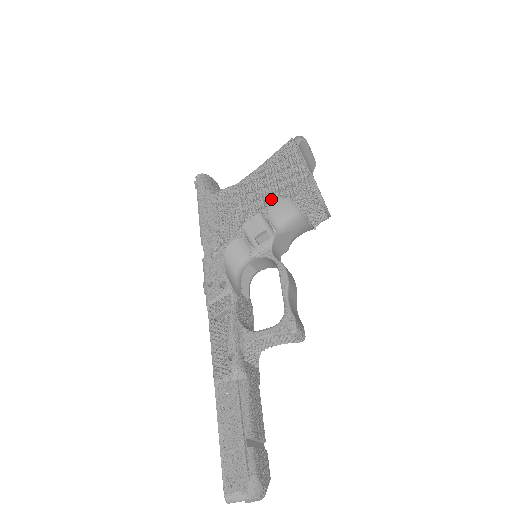
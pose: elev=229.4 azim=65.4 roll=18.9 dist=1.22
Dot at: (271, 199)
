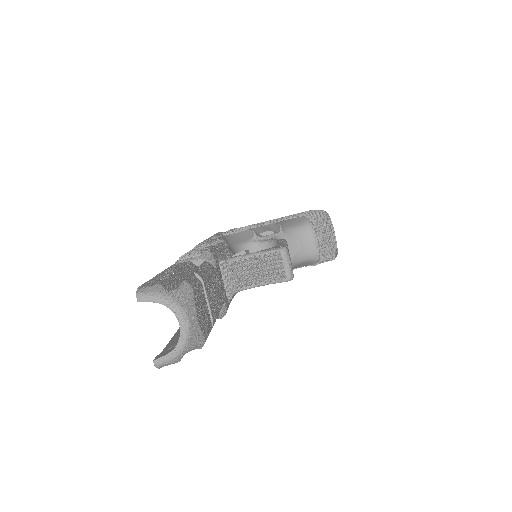
Dot at: (283, 219)
